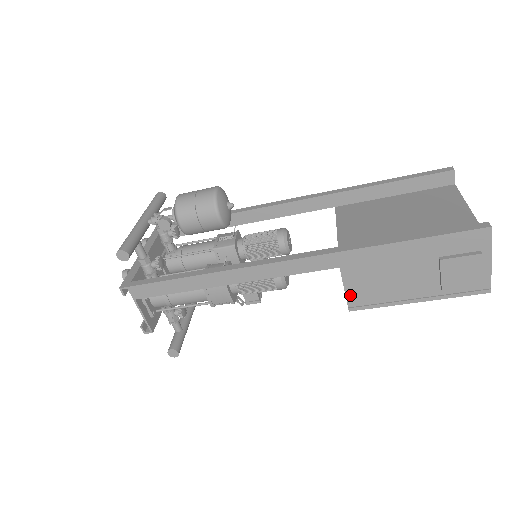
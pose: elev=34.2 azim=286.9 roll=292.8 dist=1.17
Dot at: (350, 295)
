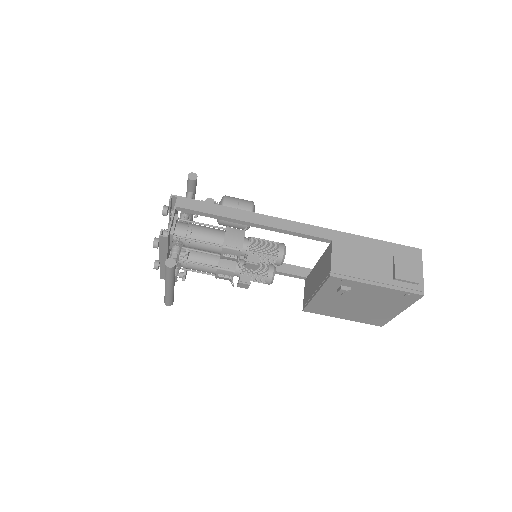
Dot at: (334, 263)
